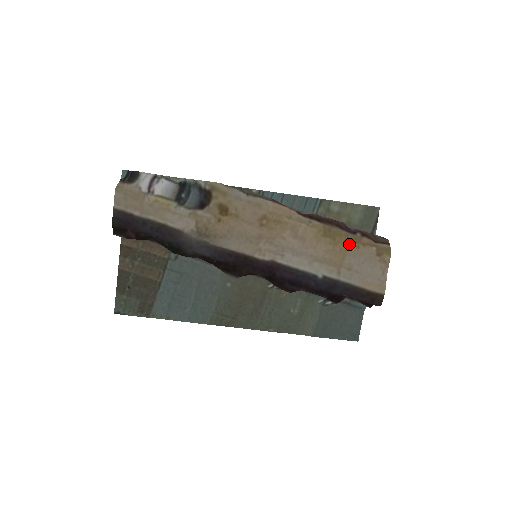
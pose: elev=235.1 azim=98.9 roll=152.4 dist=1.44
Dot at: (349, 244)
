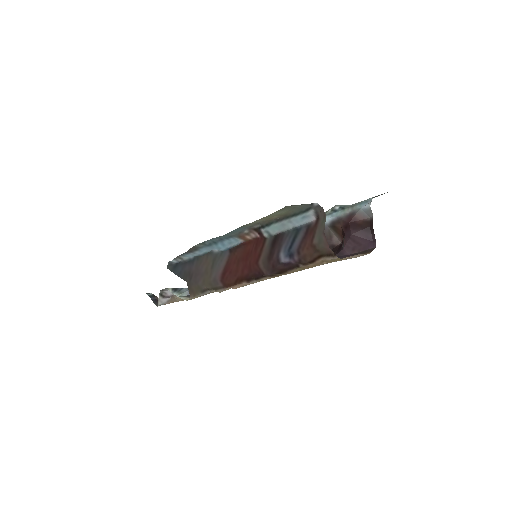
Dot at: occluded
